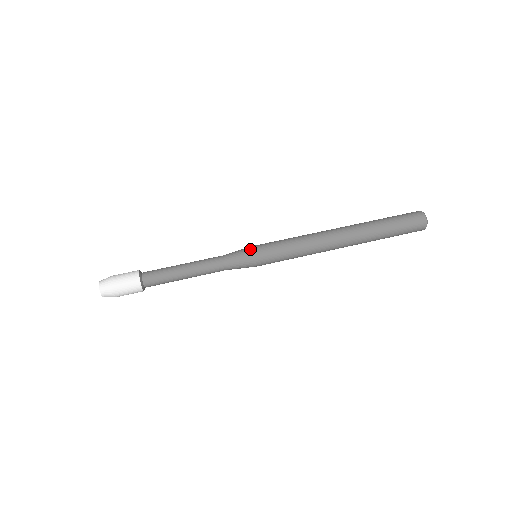
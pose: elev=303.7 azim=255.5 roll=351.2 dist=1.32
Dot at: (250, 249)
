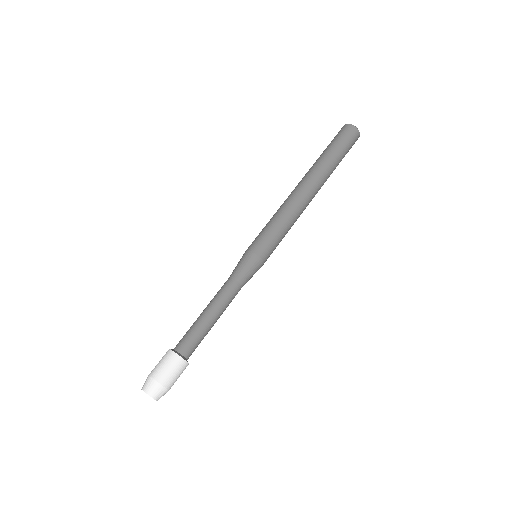
Dot at: (245, 253)
